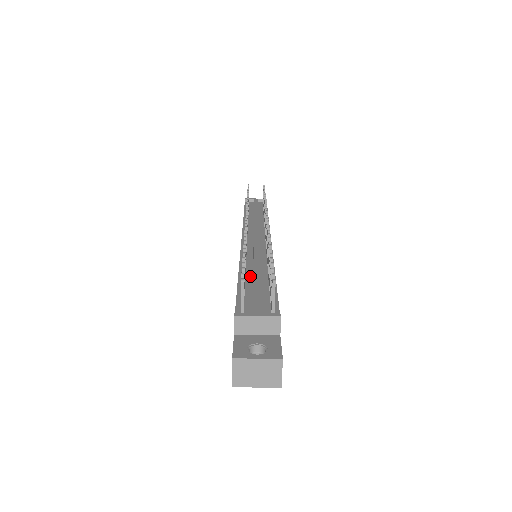
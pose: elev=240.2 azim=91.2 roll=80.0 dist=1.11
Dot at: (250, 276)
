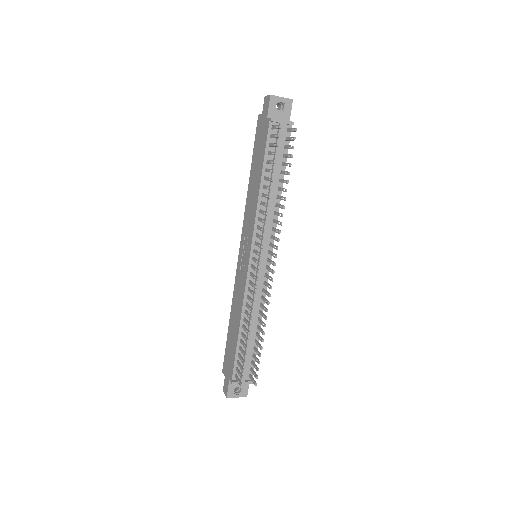
Dot at: occluded
